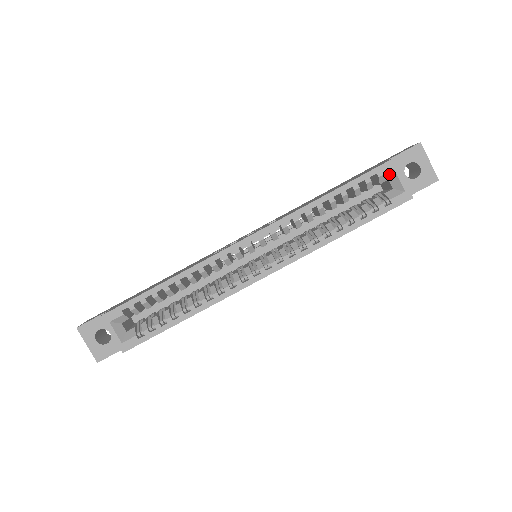
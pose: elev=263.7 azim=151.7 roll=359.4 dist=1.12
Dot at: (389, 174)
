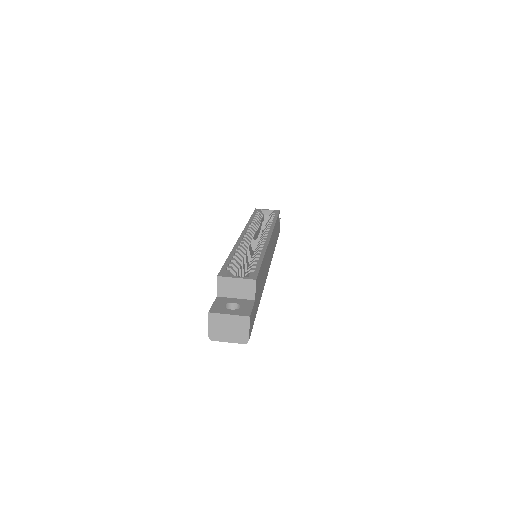
Dot at: (261, 212)
